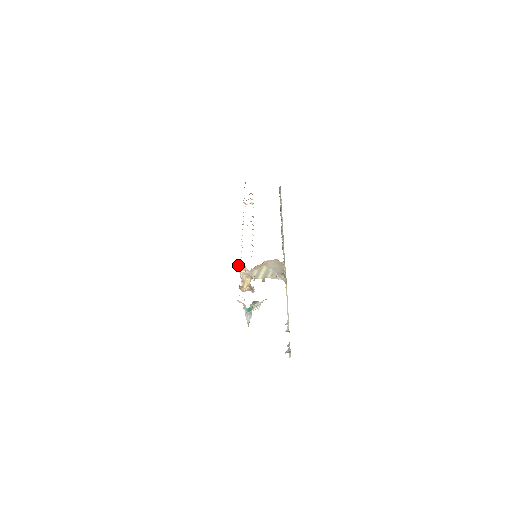
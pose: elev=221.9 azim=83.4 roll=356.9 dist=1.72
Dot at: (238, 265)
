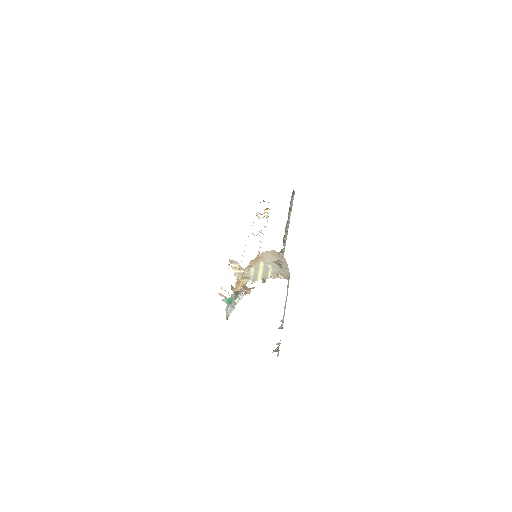
Dot at: (230, 262)
